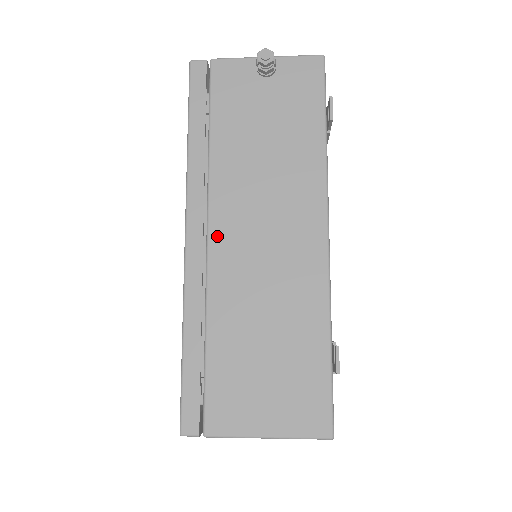
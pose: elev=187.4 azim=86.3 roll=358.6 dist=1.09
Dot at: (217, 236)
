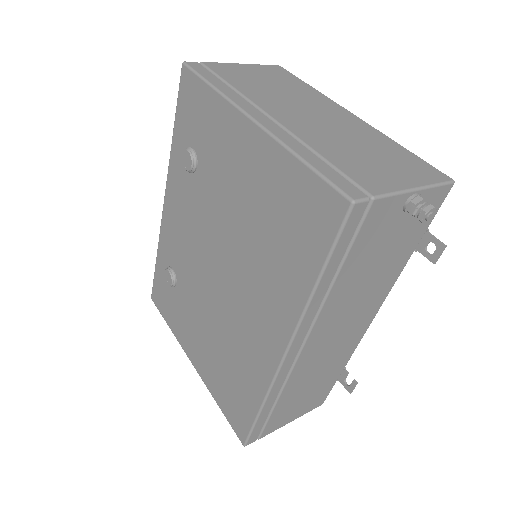
Dot at: (308, 347)
